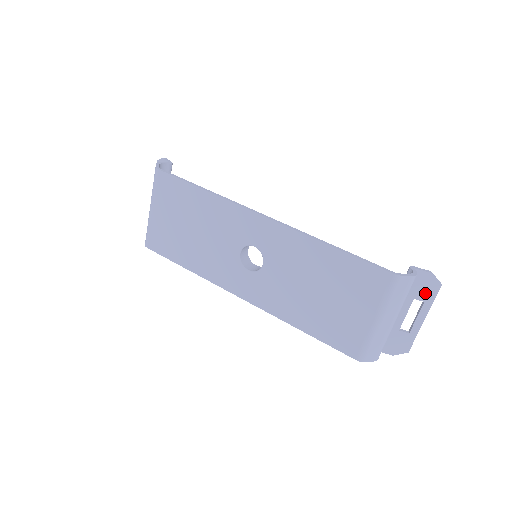
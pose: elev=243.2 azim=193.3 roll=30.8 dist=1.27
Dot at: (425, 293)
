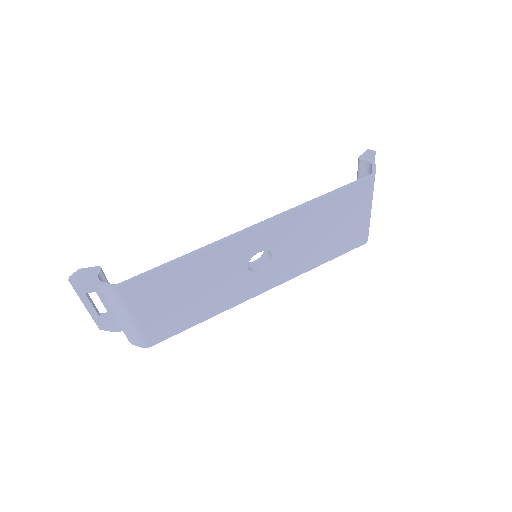
Dot at: occluded
